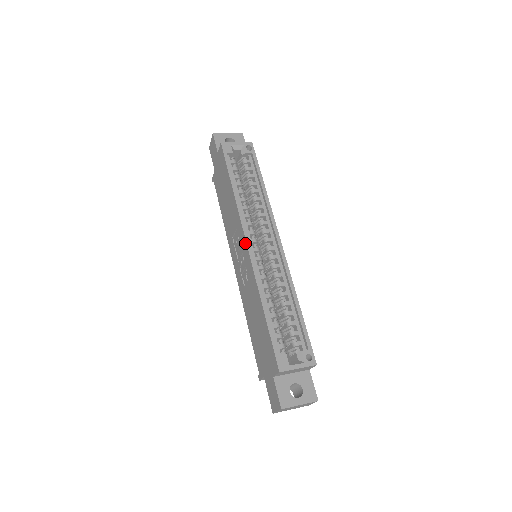
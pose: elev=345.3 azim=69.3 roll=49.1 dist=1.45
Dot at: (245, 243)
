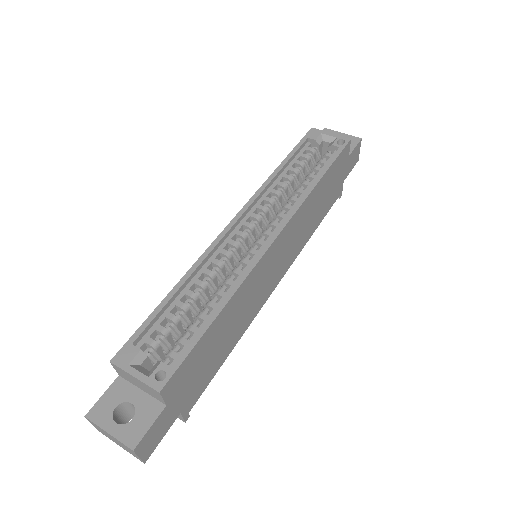
Dot at: (234, 220)
